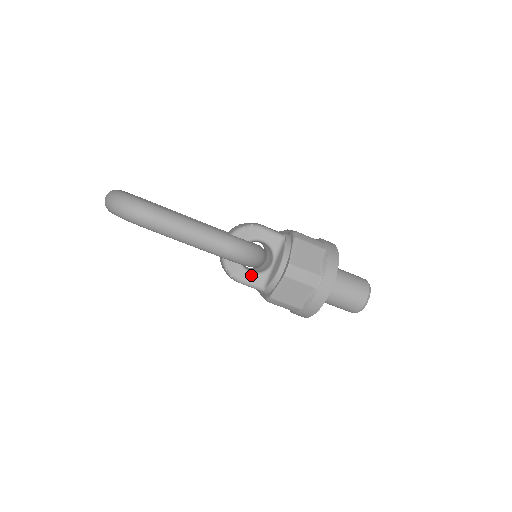
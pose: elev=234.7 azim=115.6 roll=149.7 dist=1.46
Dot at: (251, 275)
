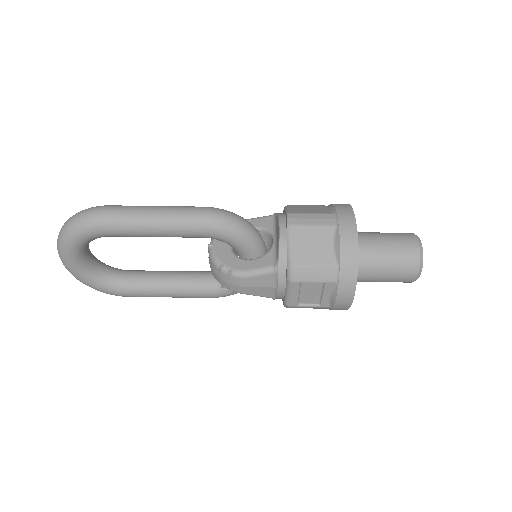
Dot at: (254, 261)
